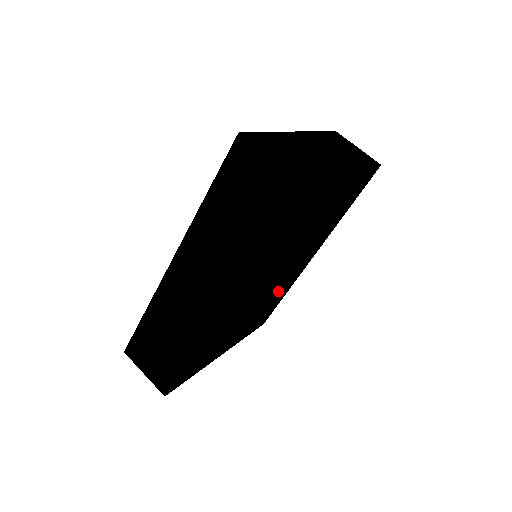
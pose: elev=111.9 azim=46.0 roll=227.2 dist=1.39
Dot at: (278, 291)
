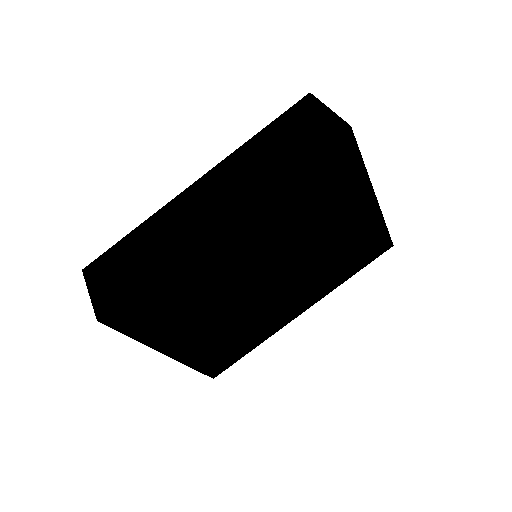
Dot at: (252, 328)
